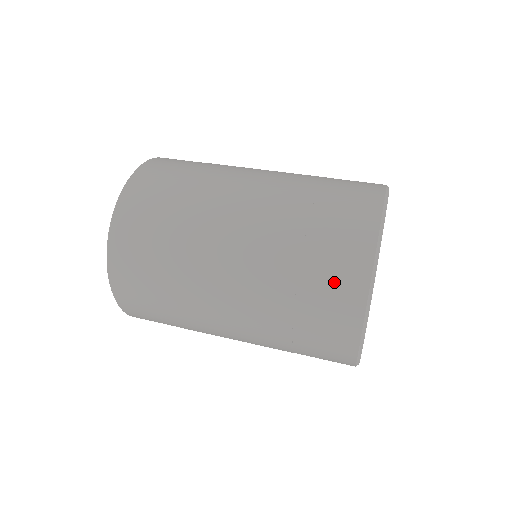
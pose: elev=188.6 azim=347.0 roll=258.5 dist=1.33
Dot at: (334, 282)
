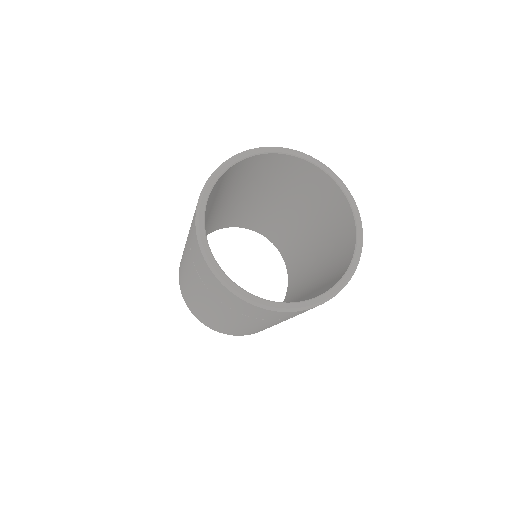
Dot at: (201, 266)
